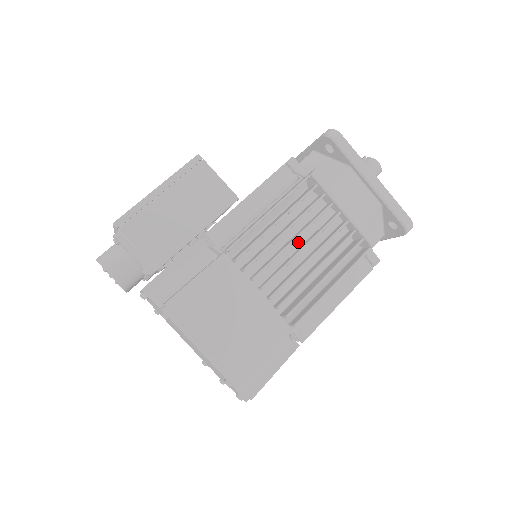
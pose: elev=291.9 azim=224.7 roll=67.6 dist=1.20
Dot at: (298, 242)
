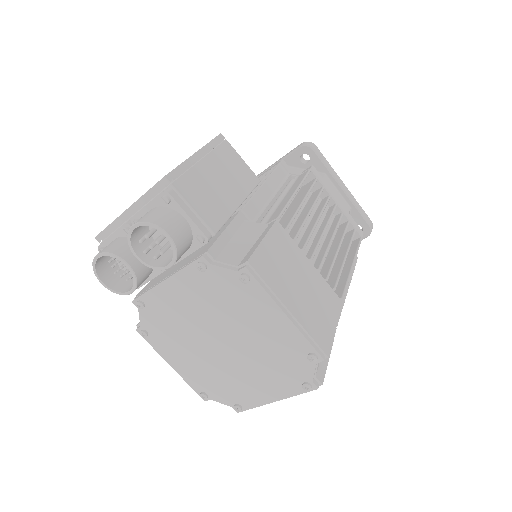
Dot at: occluded
